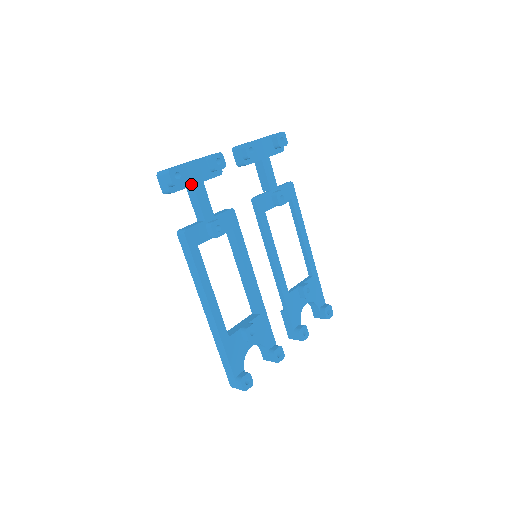
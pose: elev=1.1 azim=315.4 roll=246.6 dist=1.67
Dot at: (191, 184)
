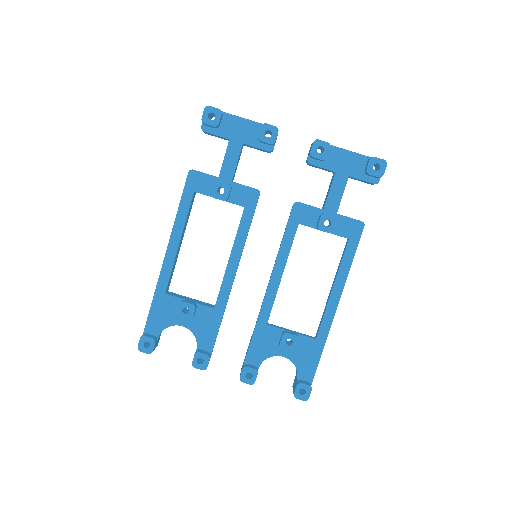
Dot at: (228, 137)
